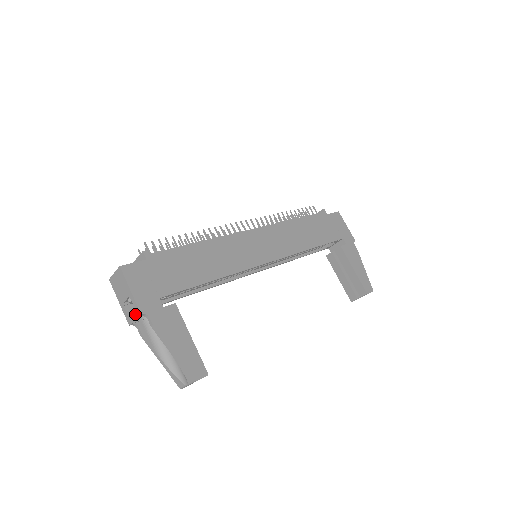
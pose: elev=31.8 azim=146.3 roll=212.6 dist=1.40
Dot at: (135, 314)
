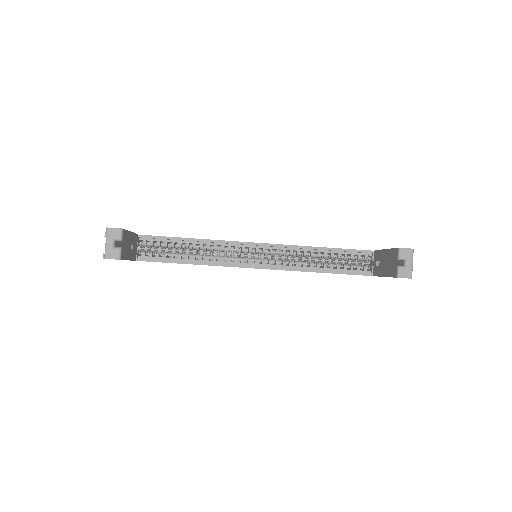
Dot at: occluded
